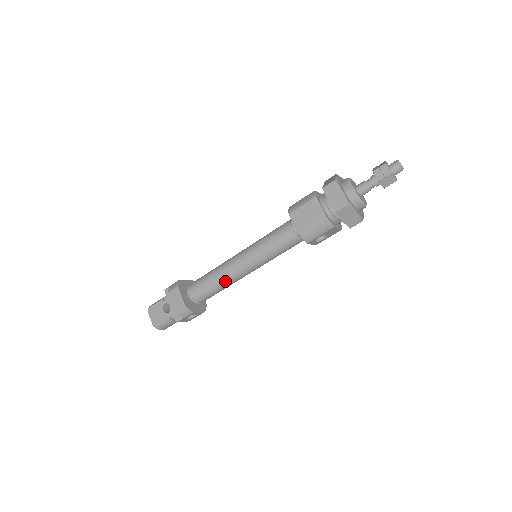
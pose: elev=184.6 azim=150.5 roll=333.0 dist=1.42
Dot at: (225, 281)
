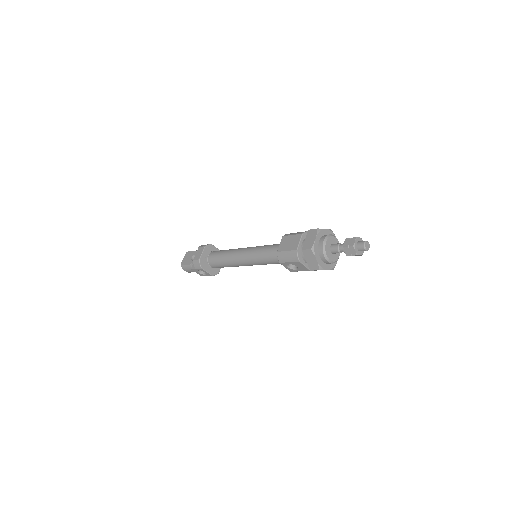
Dot at: (229, 260)
